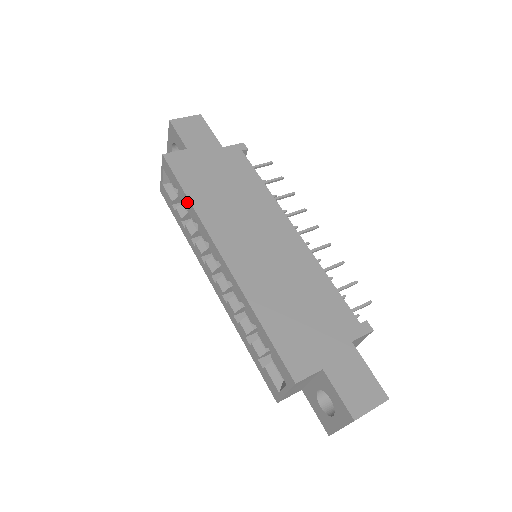
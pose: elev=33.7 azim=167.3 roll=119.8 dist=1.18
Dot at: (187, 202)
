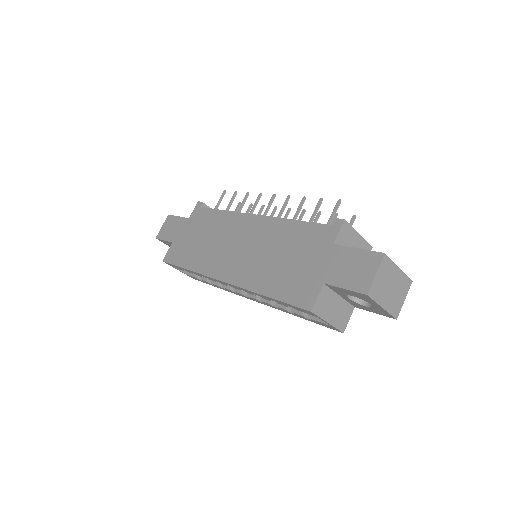
Dot at: (191, 272)
